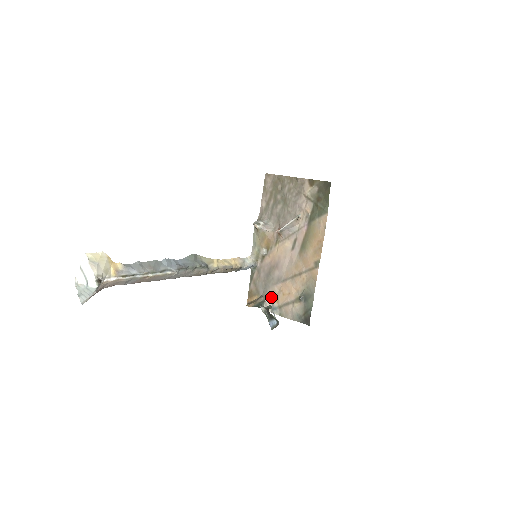
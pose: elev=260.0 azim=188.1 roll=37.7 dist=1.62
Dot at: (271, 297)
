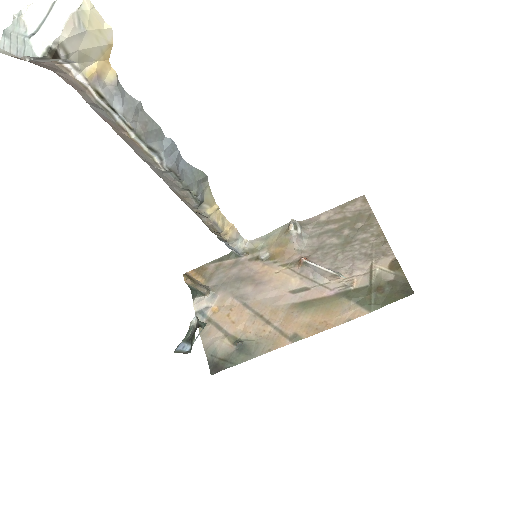
Dot at: (214, 300)
